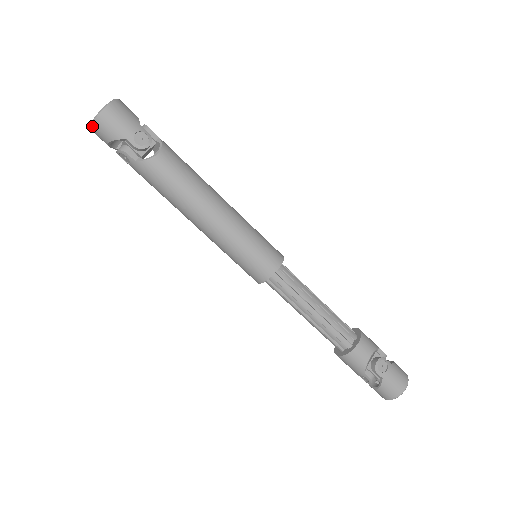
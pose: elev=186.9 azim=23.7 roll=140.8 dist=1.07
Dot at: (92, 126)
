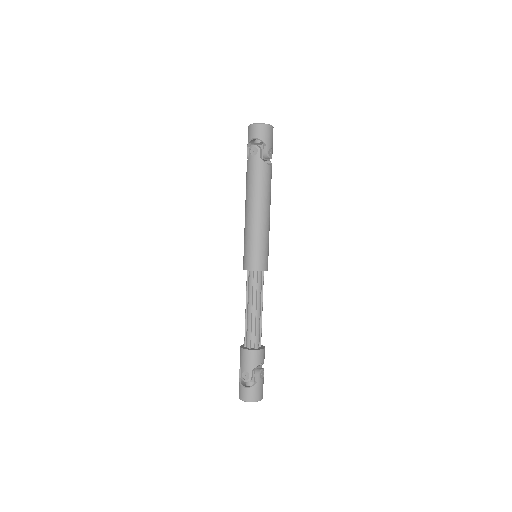
Dot at: (258, 125)
